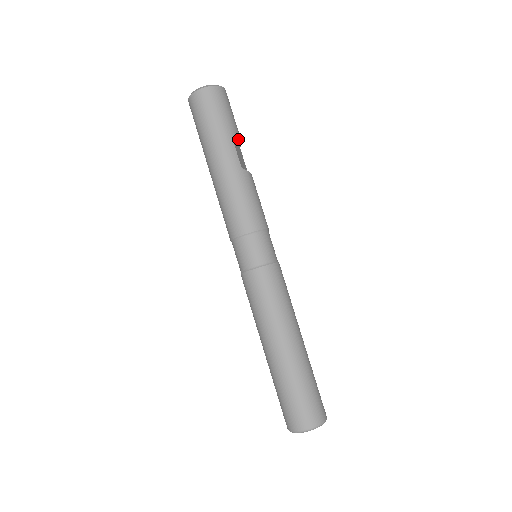
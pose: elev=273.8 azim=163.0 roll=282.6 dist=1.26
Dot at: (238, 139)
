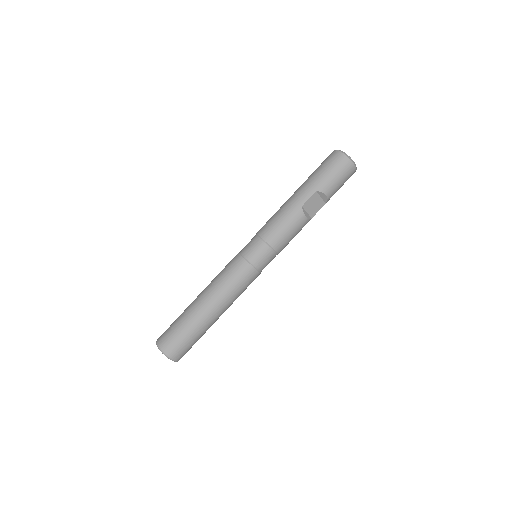
Dot at: (324, 194)
